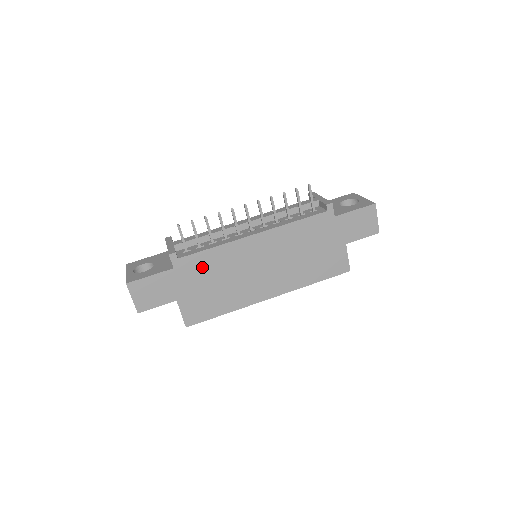
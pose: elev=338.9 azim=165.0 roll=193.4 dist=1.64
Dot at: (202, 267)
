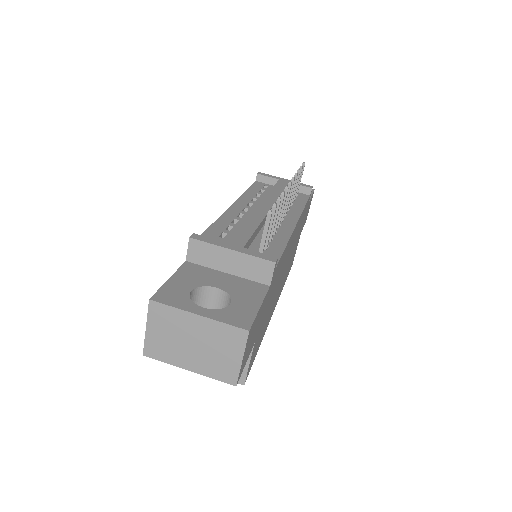
Dot at: (276, 278)
